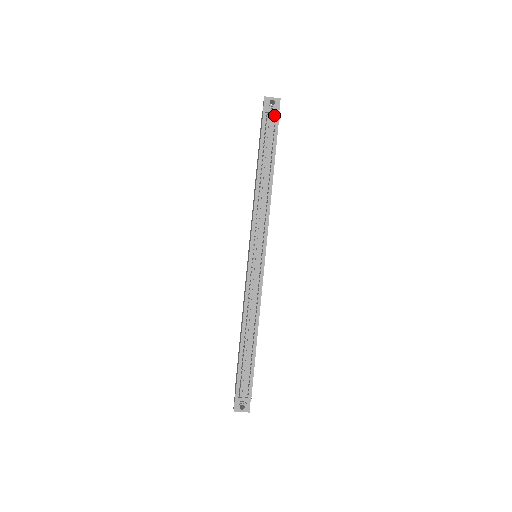
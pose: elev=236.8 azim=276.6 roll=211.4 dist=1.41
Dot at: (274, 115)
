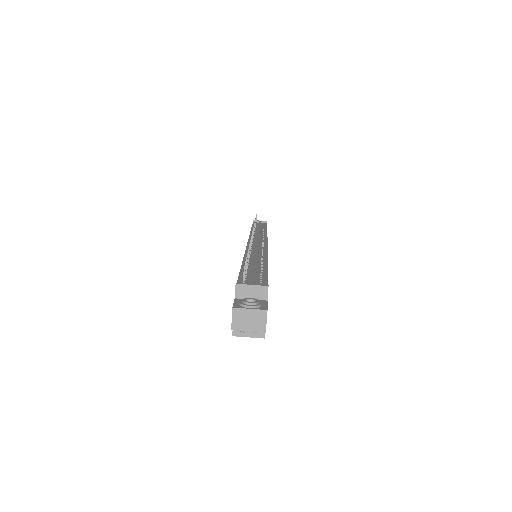
Dot at: (263, 223)
